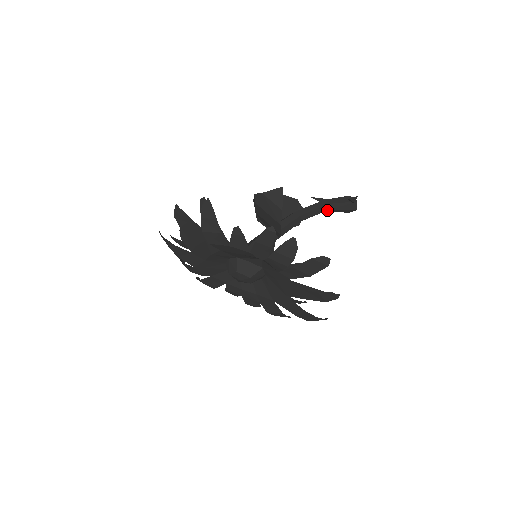
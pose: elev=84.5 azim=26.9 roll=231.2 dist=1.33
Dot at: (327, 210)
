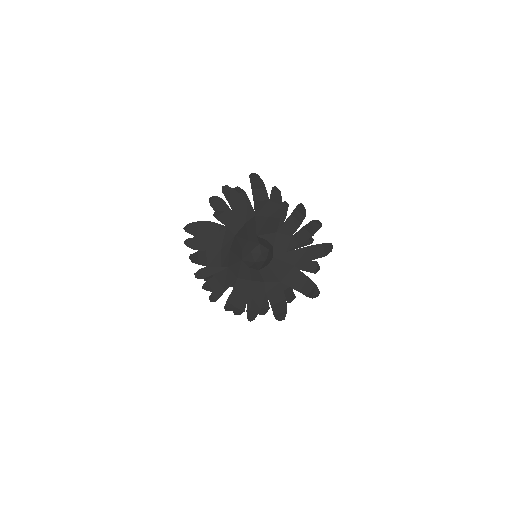
Dot at: occluded
